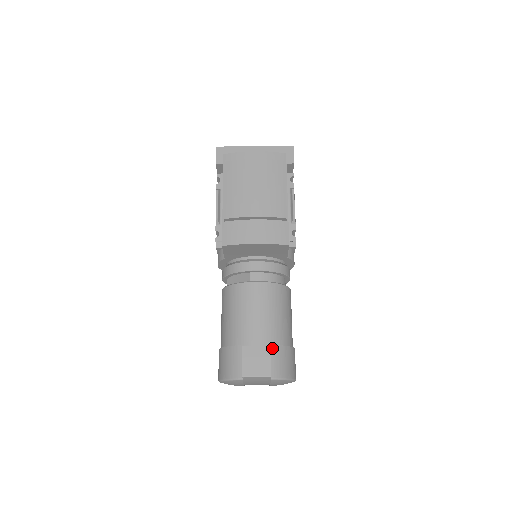
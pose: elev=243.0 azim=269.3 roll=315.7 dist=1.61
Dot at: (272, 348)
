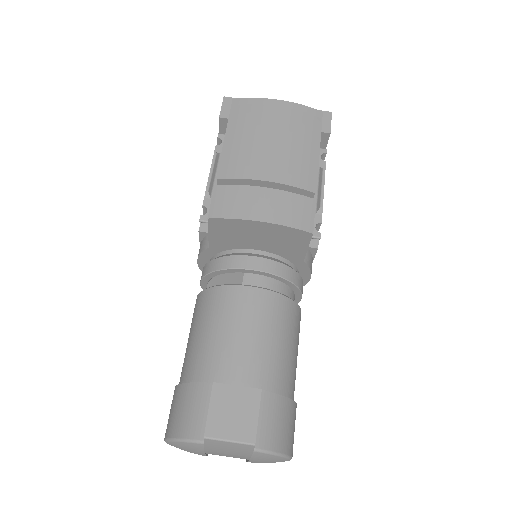
Dot at: (262, 396)
